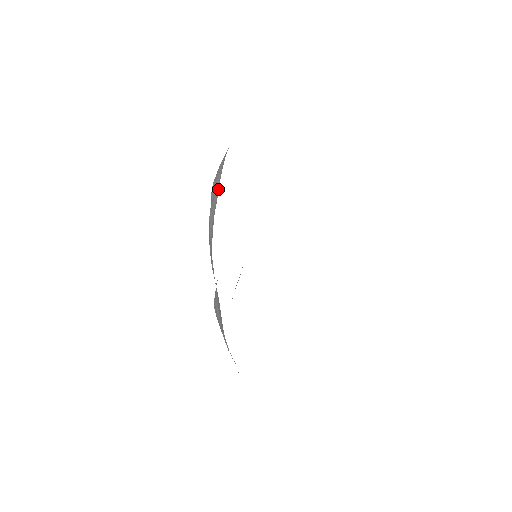
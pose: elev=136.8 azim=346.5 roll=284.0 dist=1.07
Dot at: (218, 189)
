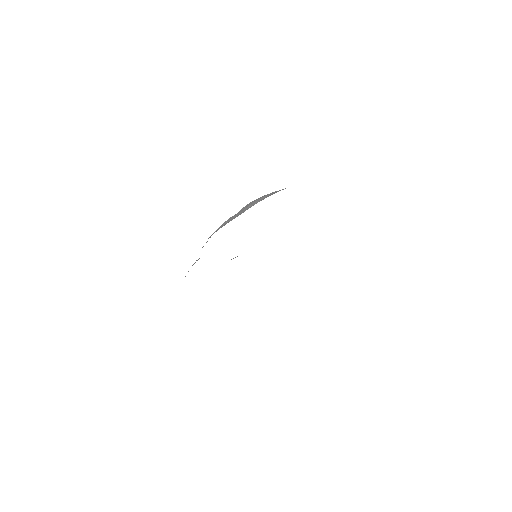
Dot at: (243, 212)
